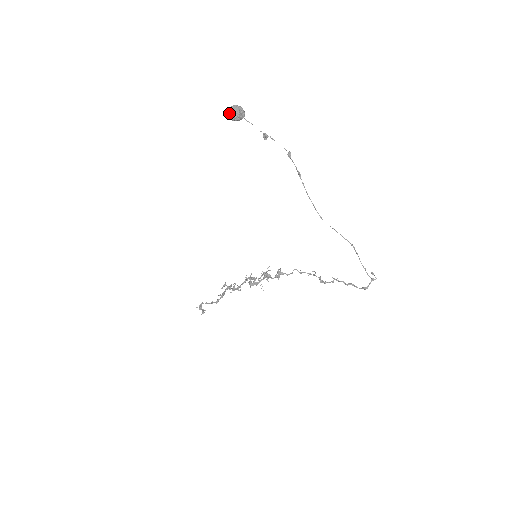
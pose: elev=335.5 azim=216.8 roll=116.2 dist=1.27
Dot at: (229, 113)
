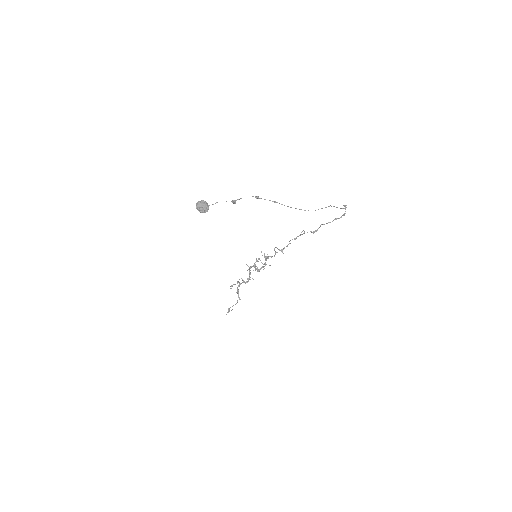
Dot at: (199, 211)
